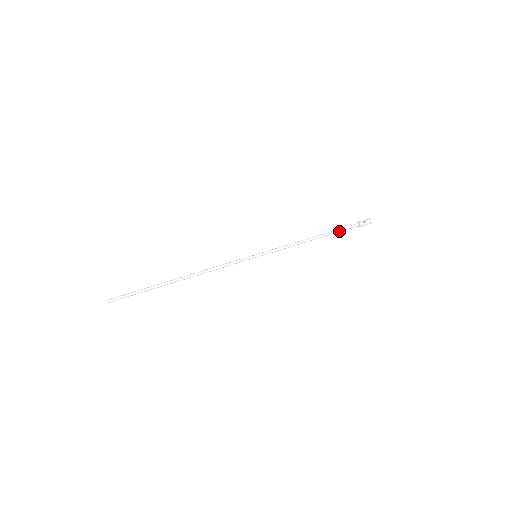
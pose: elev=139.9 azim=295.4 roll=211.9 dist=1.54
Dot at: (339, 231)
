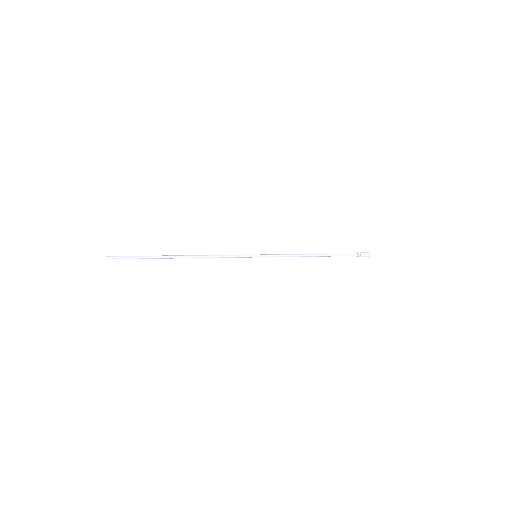
Dot at: (338, 254)
